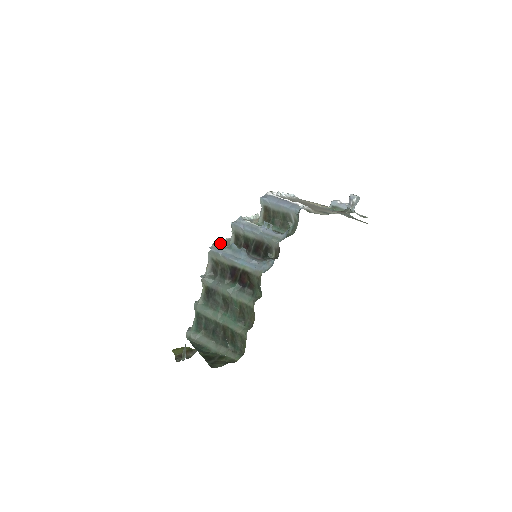
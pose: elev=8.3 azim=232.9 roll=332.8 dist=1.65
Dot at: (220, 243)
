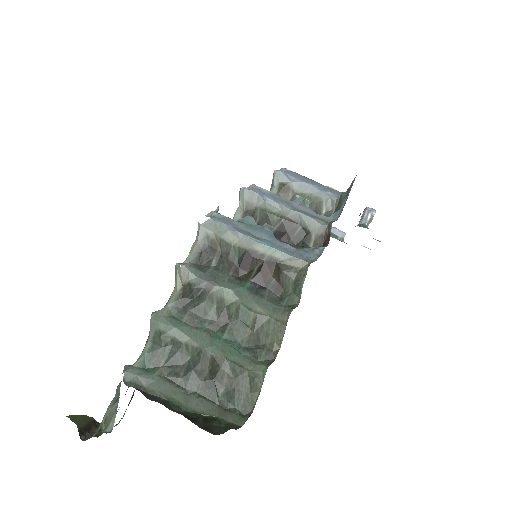
Dot at: occluded
